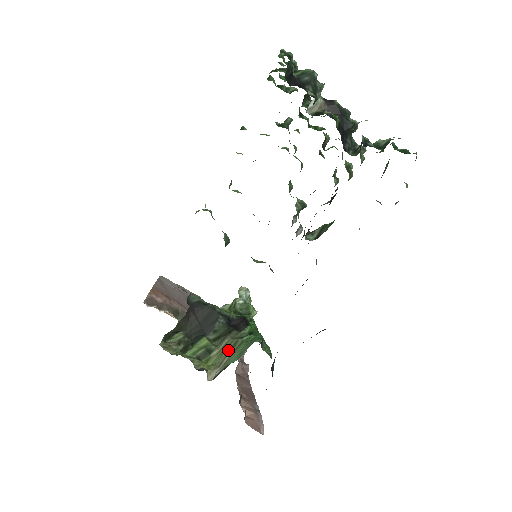
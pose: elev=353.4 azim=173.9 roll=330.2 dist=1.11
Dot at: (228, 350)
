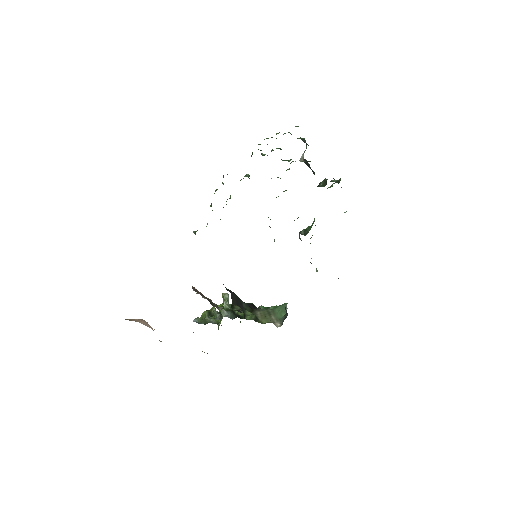
Dot at: (268, 315)
